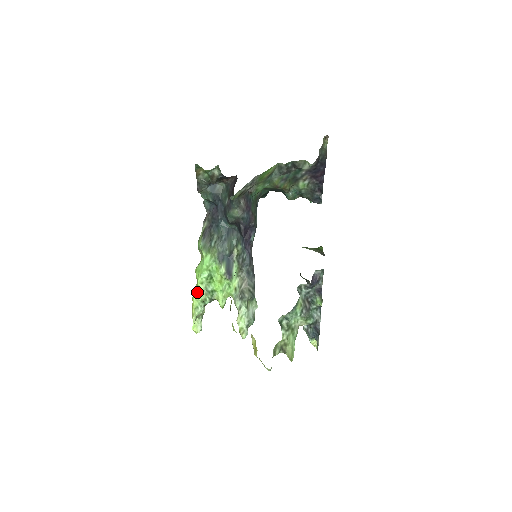
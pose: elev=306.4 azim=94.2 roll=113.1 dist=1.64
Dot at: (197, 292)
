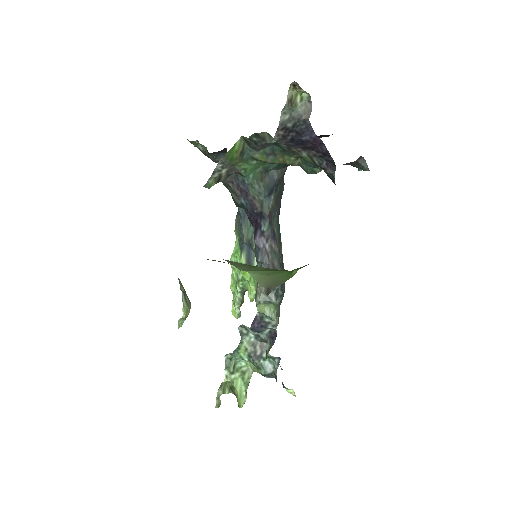
Dot at: (232, 277)
